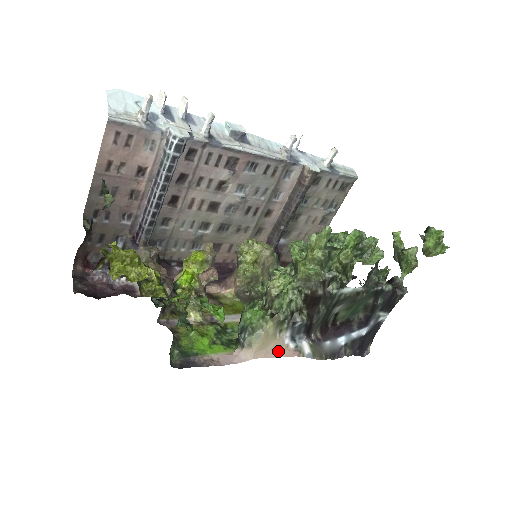
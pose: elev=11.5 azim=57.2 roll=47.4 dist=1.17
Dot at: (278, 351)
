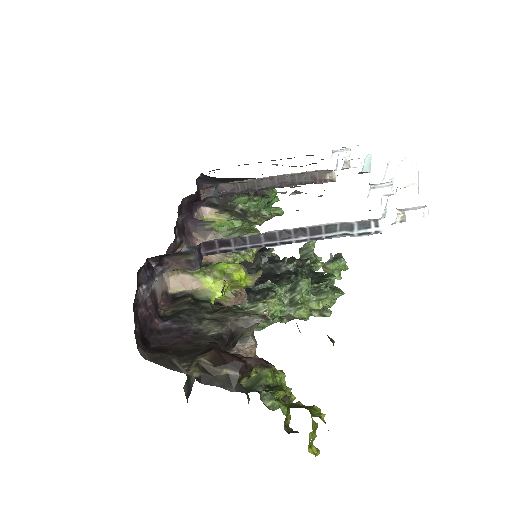
Dot at: occluded
